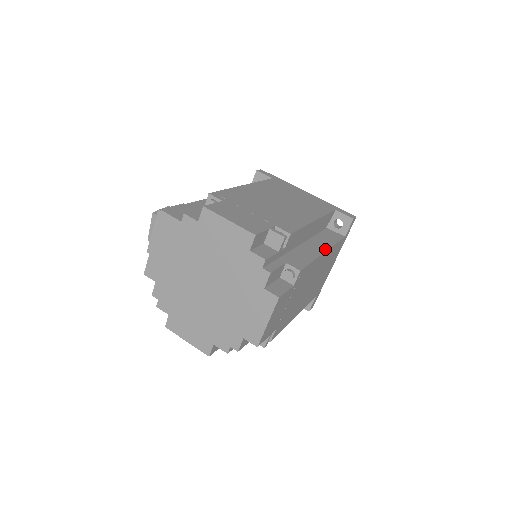
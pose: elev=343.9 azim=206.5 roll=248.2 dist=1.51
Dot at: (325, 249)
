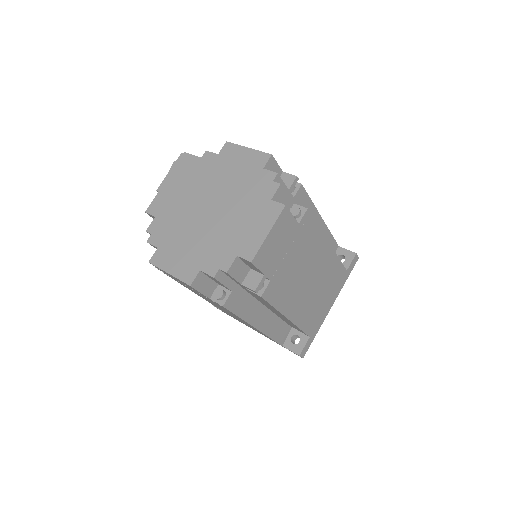
Dot at: (329, 244)
